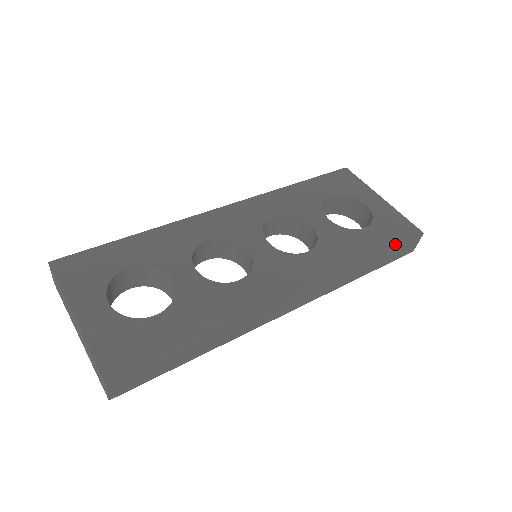
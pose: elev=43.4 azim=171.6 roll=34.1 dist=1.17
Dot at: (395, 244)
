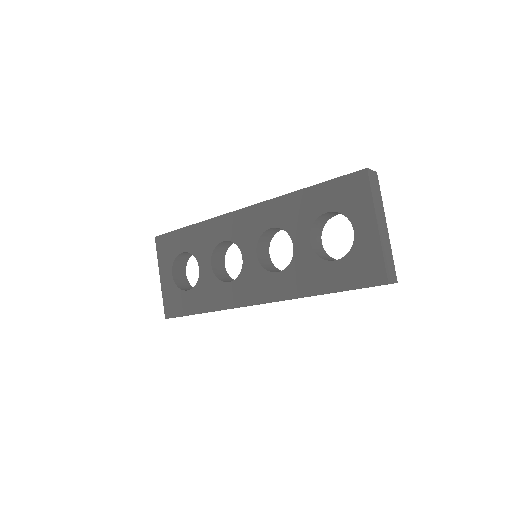
Dot at: (350, 288)
